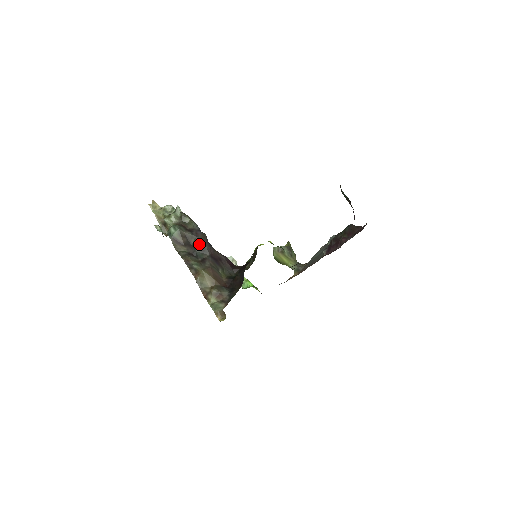
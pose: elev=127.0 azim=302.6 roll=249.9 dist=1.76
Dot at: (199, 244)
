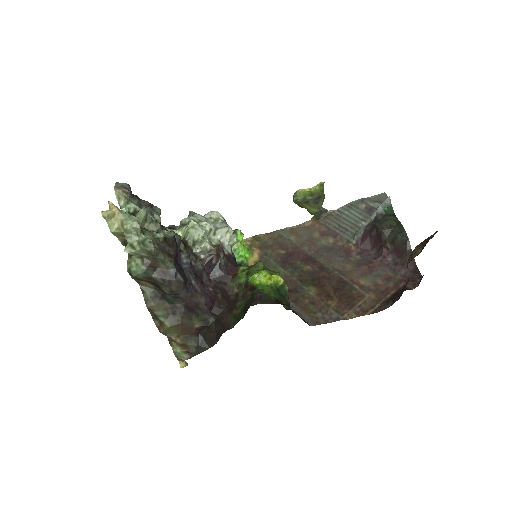
Dot at: (171, 293)
